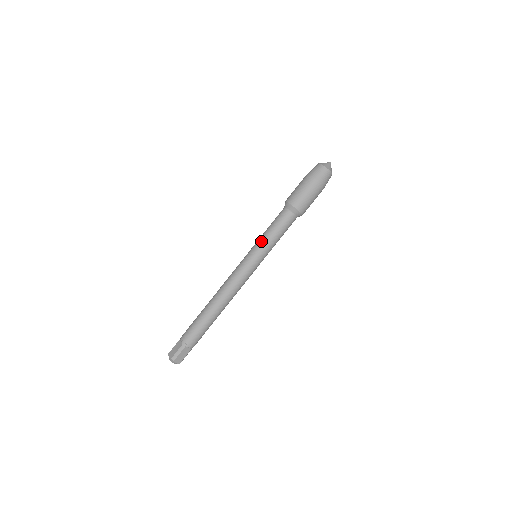
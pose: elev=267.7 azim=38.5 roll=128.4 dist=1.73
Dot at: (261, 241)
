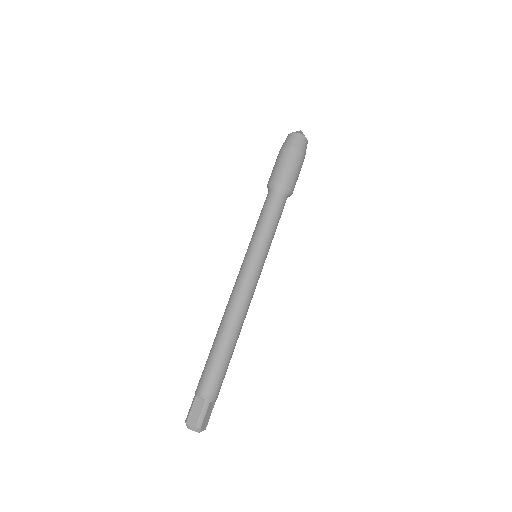
Dot at: (260, 235)
